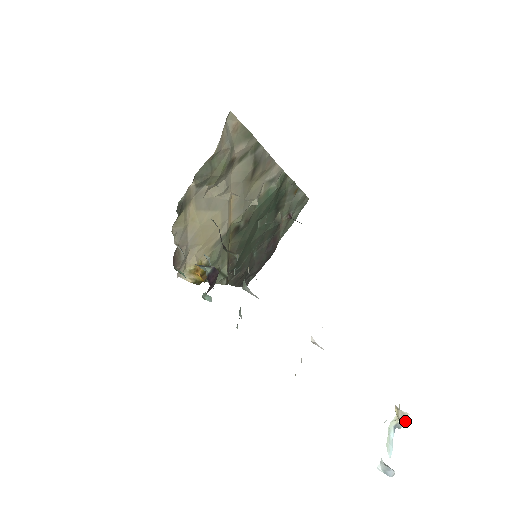
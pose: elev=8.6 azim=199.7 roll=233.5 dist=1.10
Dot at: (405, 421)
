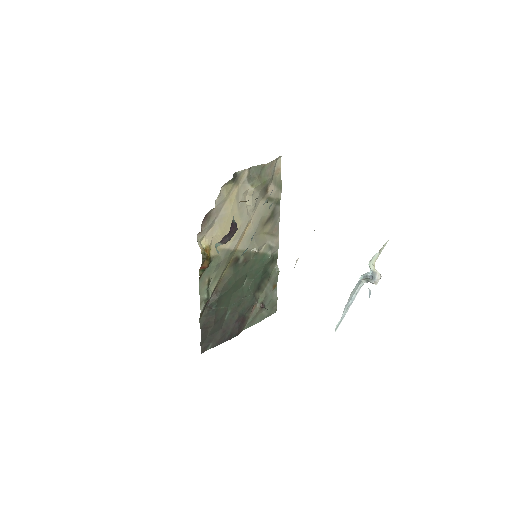
Dot at: (379, 273)
